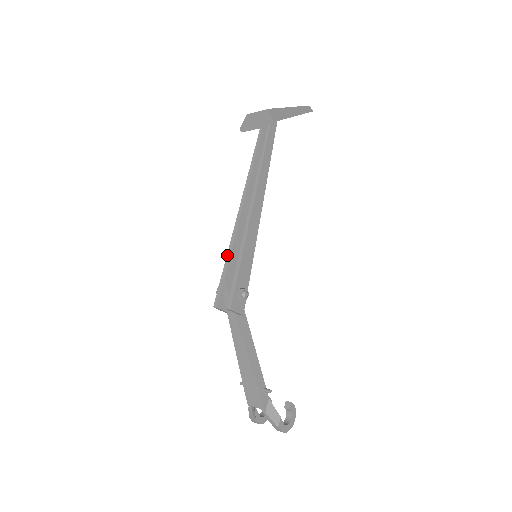
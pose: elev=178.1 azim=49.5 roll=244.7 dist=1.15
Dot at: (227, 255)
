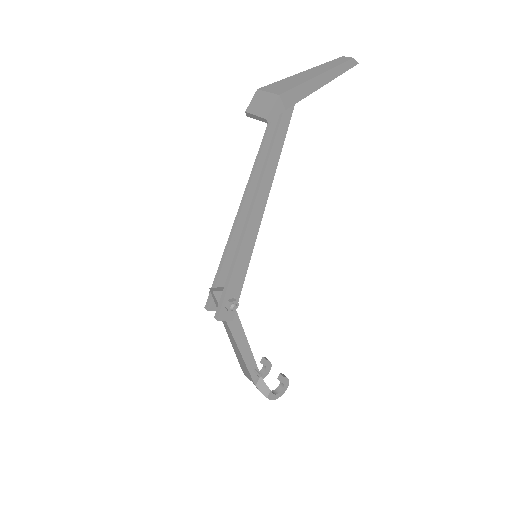
Dot at: (221, 259)
